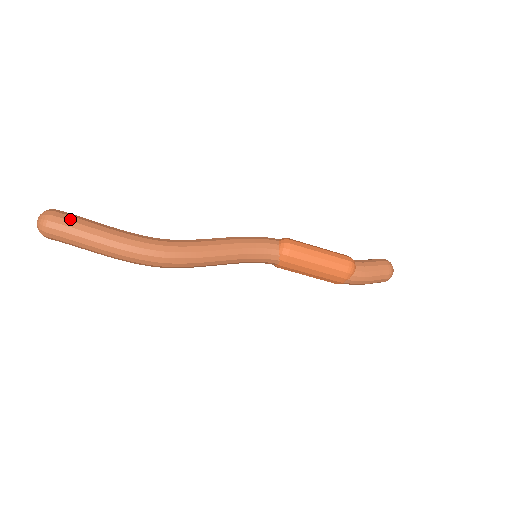
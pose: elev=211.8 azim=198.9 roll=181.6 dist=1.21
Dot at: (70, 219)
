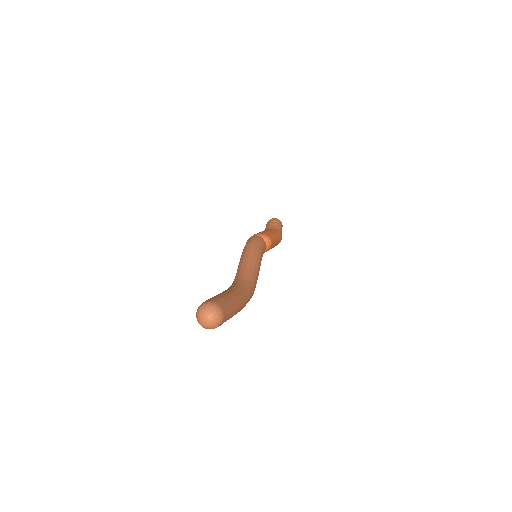
Dot at: (228, 306)
